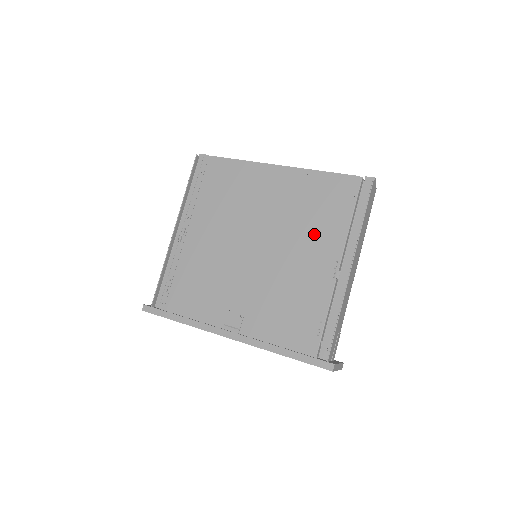
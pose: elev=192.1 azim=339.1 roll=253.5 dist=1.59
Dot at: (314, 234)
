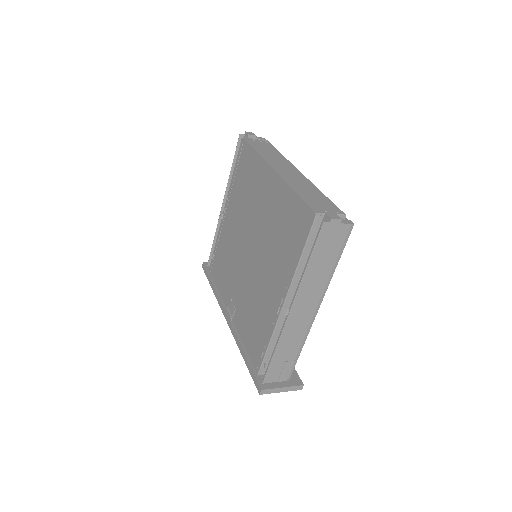
Dot at: (277, 260)
